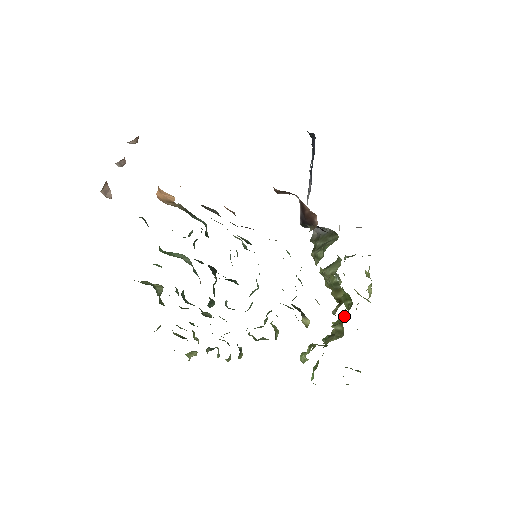
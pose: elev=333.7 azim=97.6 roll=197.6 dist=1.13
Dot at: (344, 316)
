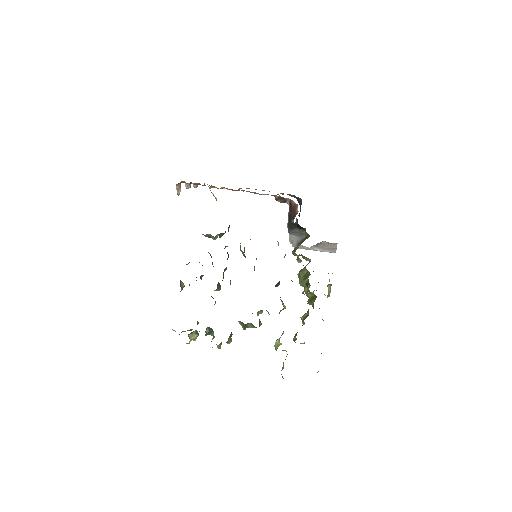
Dot at: occluded
